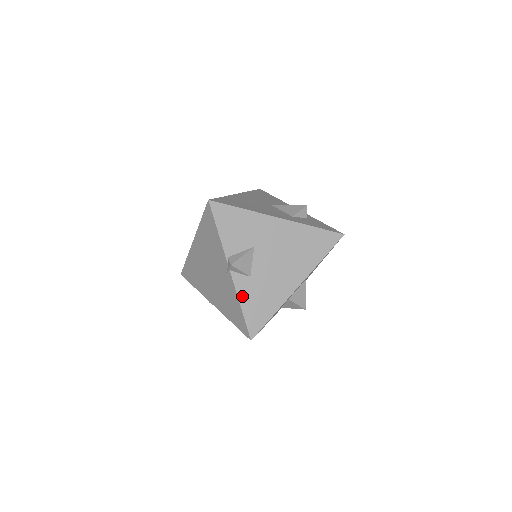
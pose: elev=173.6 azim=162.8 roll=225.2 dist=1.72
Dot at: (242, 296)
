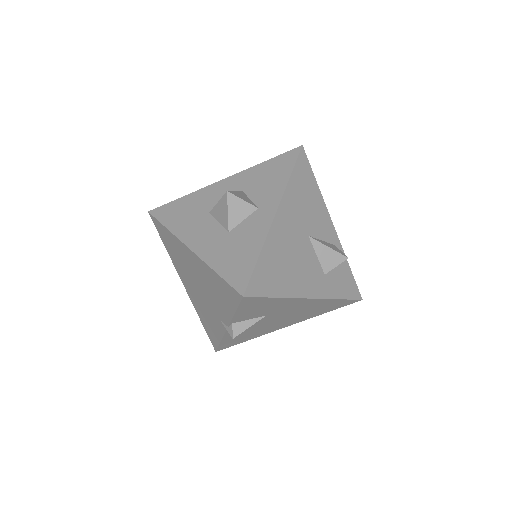
Dot at: (227, 337)
